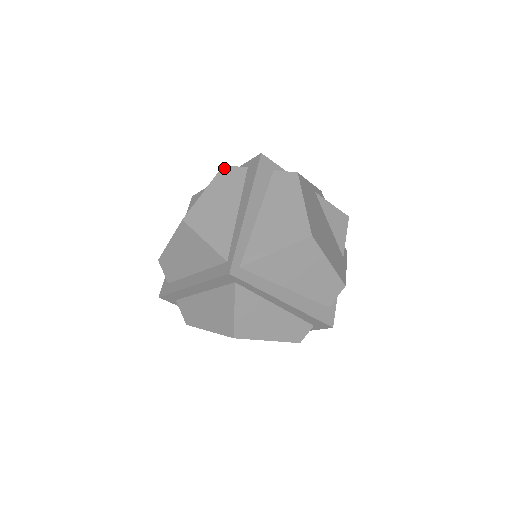
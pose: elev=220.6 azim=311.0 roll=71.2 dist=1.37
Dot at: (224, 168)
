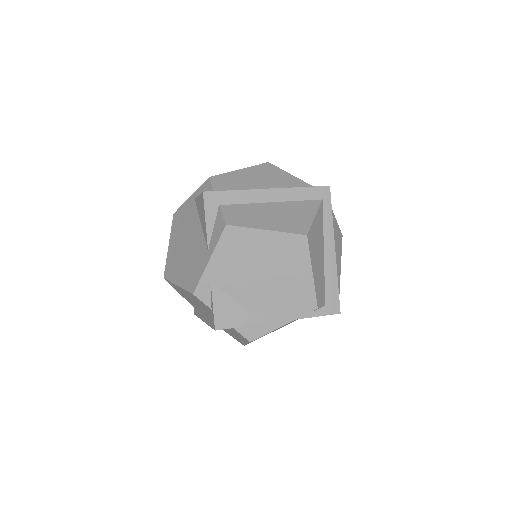
Dot at: occluded
